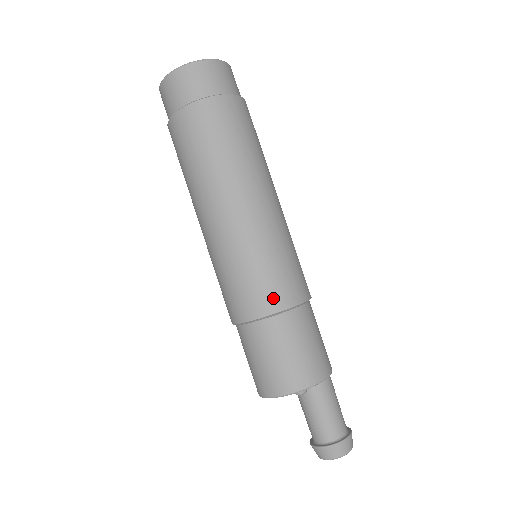
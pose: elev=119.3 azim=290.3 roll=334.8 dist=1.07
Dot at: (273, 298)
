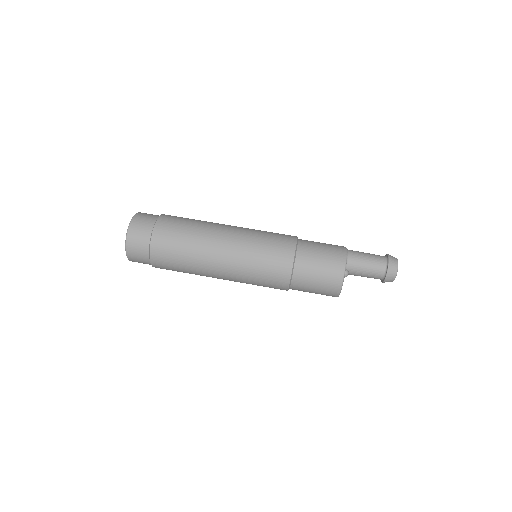
Dot at: (283, 262)
